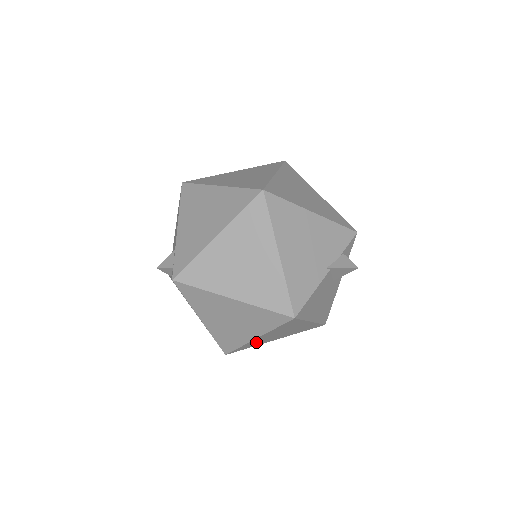
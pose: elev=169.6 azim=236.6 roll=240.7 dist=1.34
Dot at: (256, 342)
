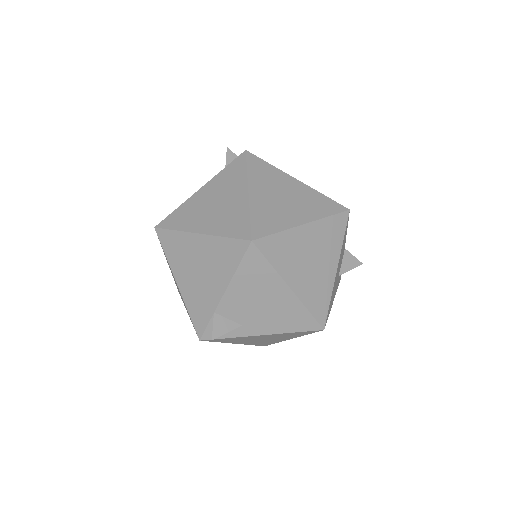
Dot at: (289, 247)
